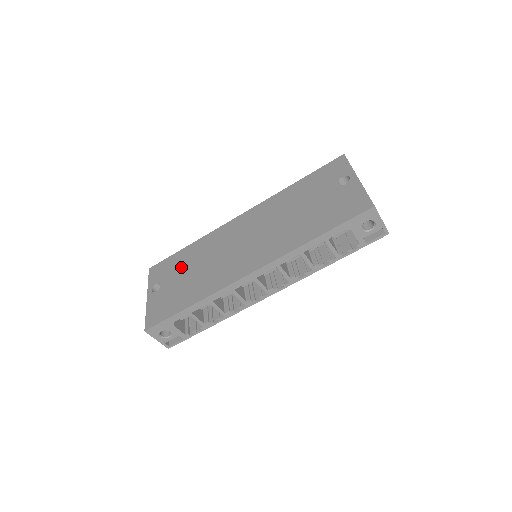
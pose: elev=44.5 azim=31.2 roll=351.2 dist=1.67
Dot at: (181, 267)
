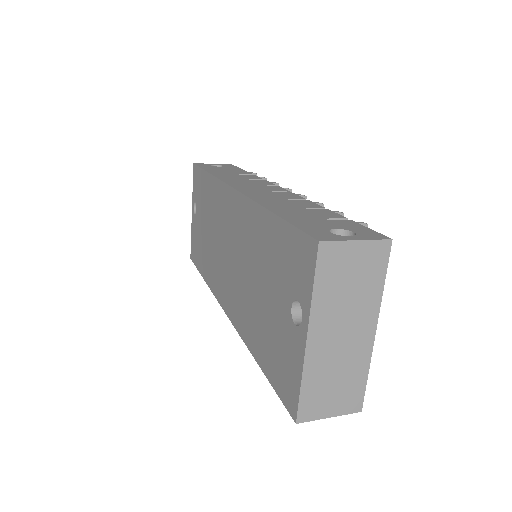
Dot at: (203, 206)
